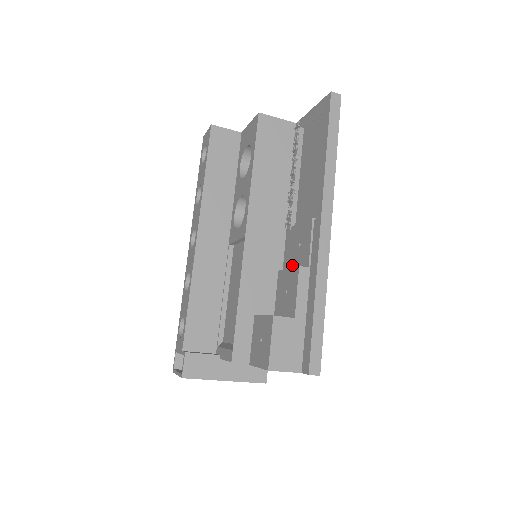
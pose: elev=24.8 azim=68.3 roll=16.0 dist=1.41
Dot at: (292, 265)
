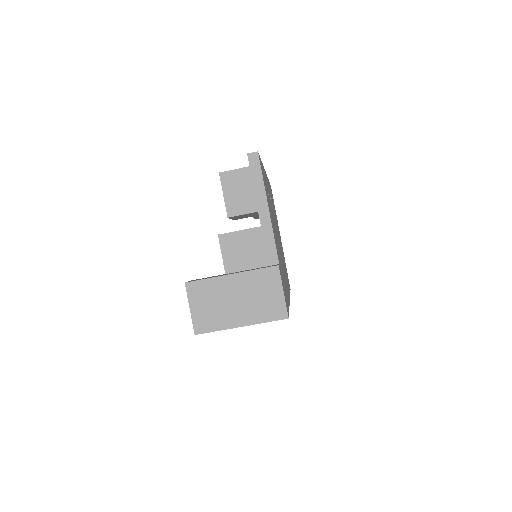
Dot at: occluded
